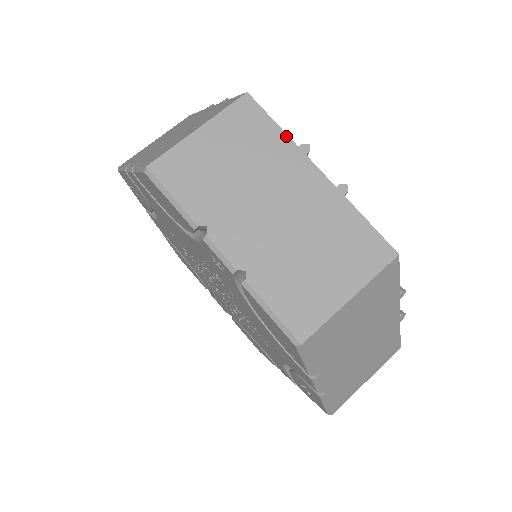
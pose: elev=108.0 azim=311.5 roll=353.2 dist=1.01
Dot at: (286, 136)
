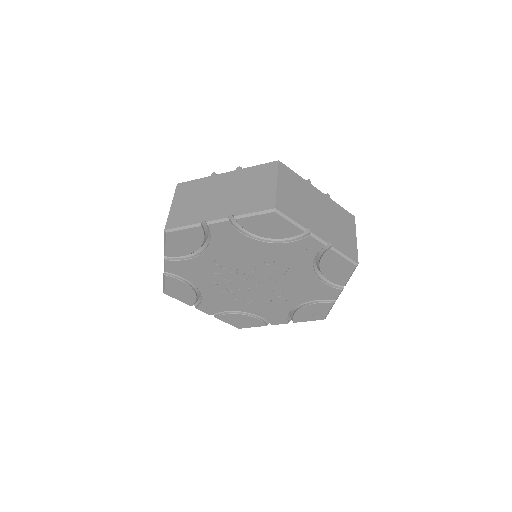
Dot at: (302, 178)
